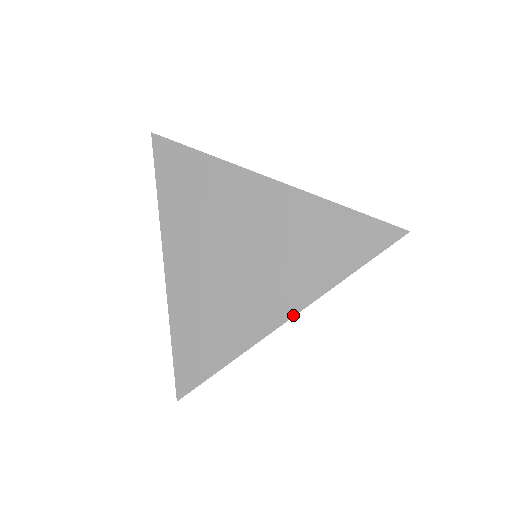
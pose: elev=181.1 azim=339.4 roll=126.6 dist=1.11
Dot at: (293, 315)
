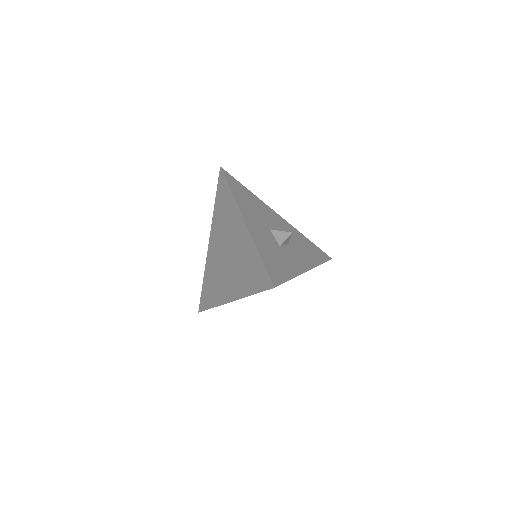
Dot at: (234, 300)
